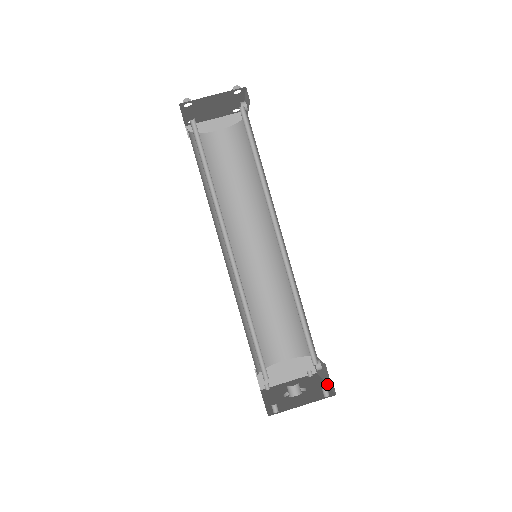
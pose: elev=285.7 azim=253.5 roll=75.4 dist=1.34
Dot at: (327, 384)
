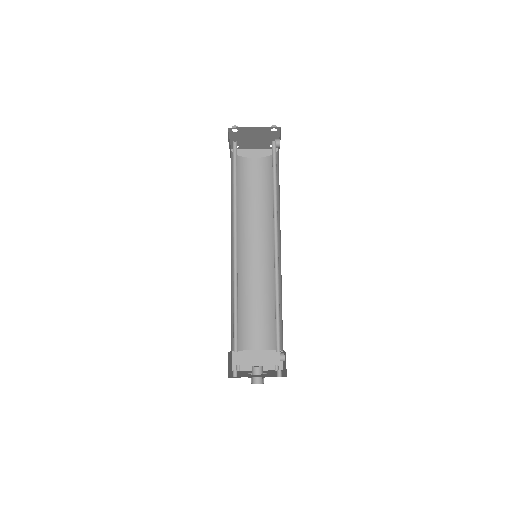
Dot at: occluded
